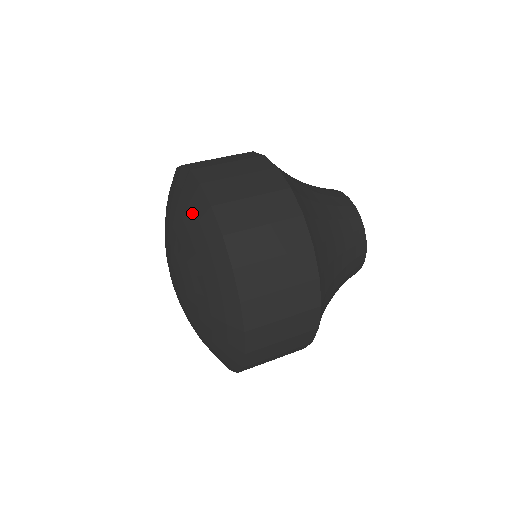
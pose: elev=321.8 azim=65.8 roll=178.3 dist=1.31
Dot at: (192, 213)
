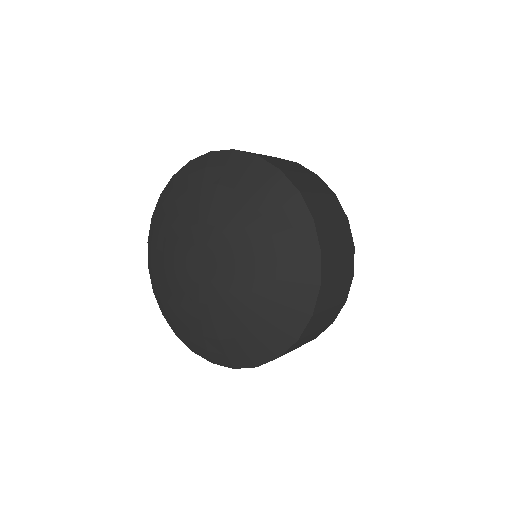
Dot at: (252, 180)
